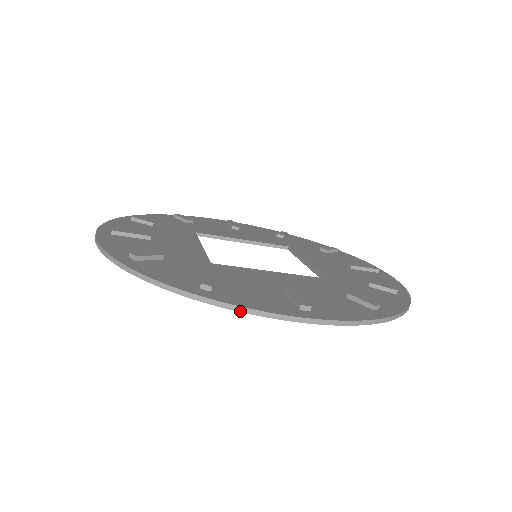
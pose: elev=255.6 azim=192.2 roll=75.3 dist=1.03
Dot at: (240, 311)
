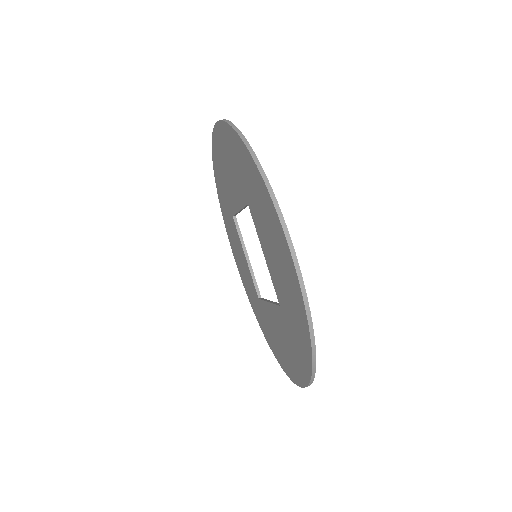
Dot at: (271, 195)
